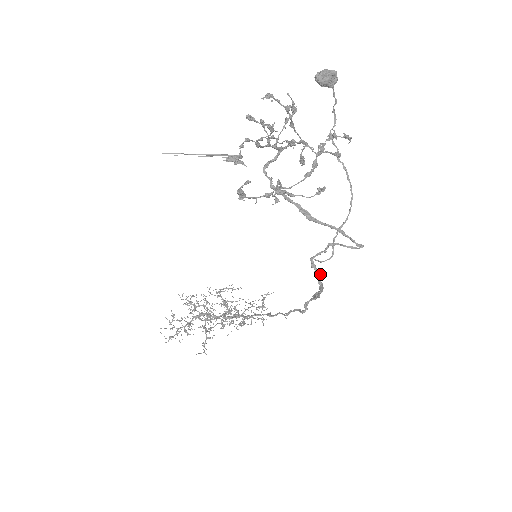
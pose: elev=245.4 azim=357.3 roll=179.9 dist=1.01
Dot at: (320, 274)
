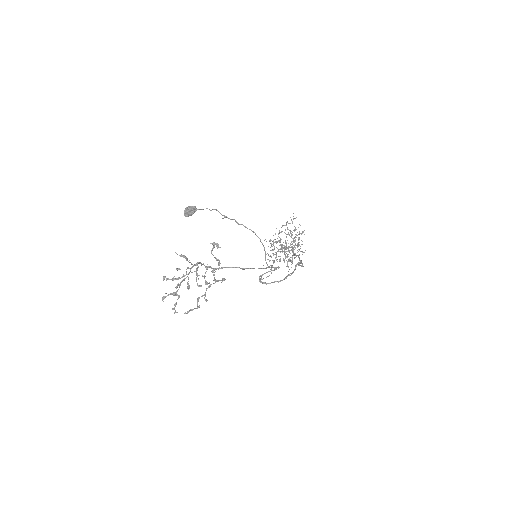
Dot at: occluded
